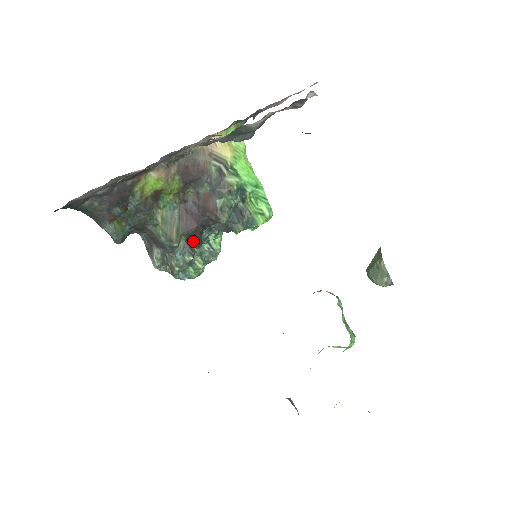
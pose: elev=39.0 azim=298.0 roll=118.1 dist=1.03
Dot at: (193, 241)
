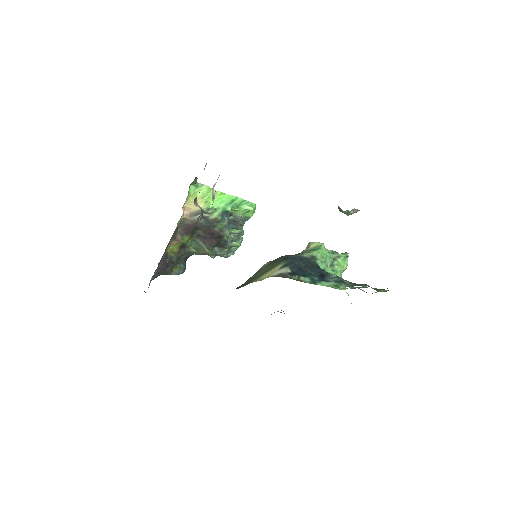
Dot at: (221, 245)
